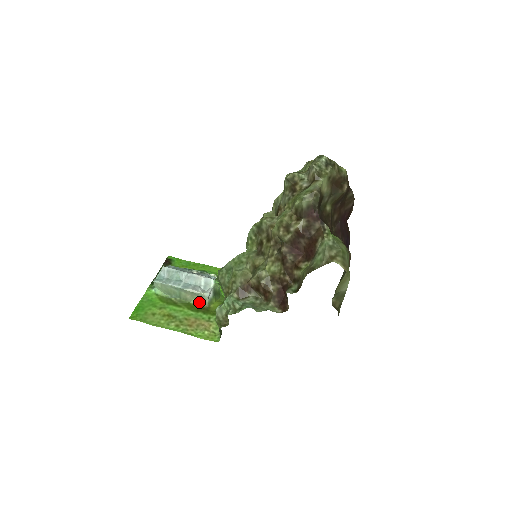
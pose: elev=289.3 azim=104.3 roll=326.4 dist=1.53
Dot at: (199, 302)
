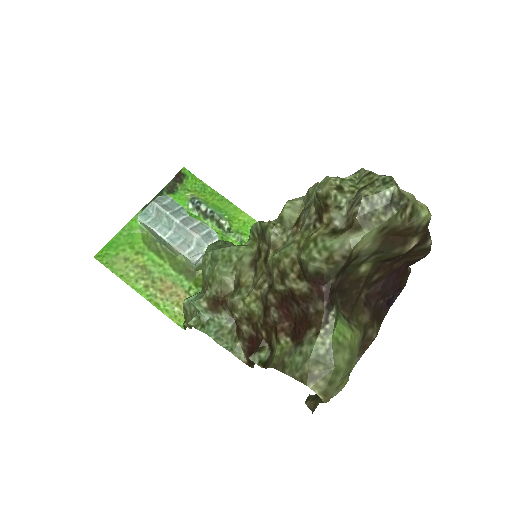
Dot at: (186, 261)
